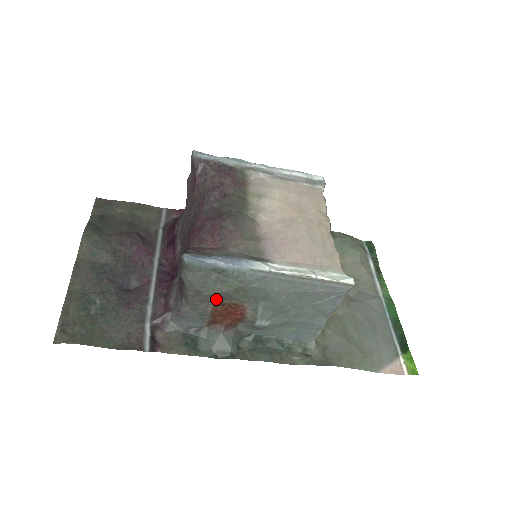
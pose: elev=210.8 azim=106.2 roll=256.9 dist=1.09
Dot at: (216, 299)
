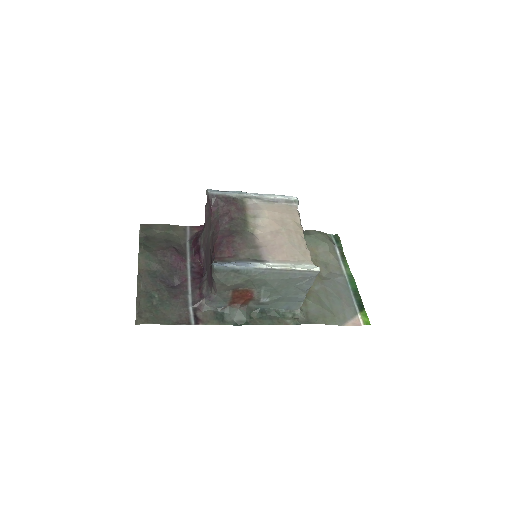
Dot at: (234, 288)
